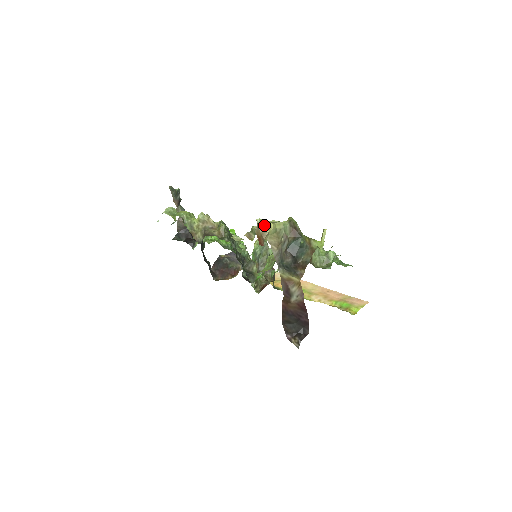
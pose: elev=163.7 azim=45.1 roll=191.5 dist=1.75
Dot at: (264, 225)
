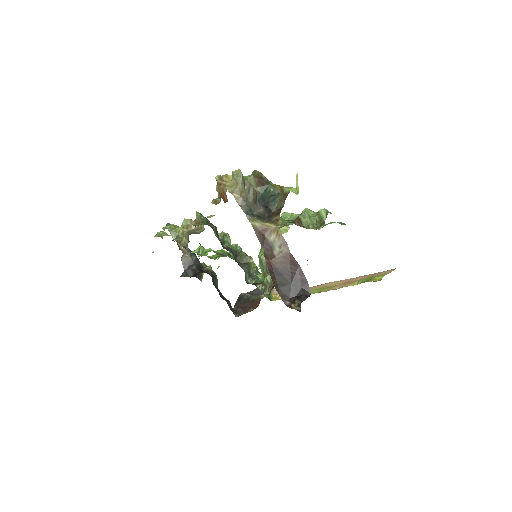
Dot at: (223, 180)
